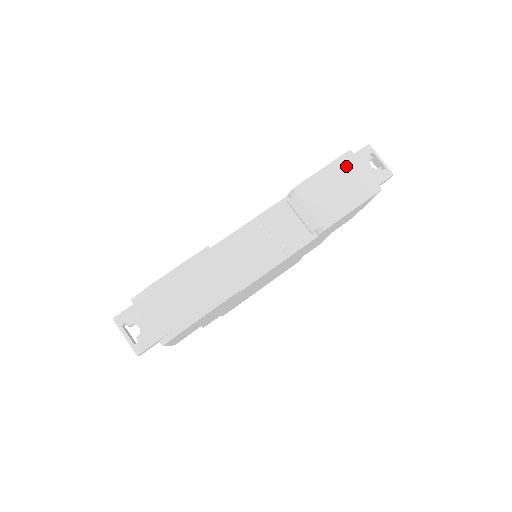
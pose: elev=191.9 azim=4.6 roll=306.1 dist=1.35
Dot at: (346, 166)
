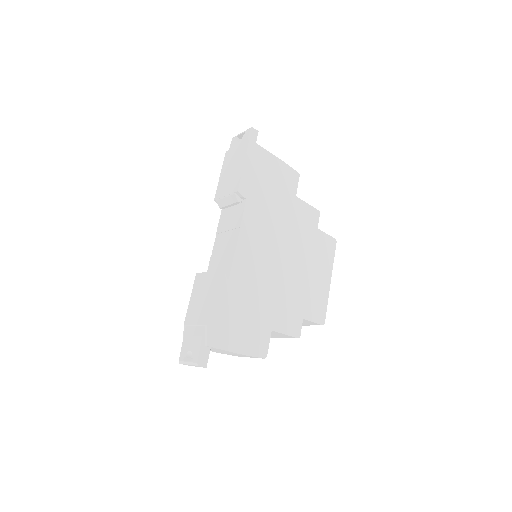
Dot at: (228, 159)
